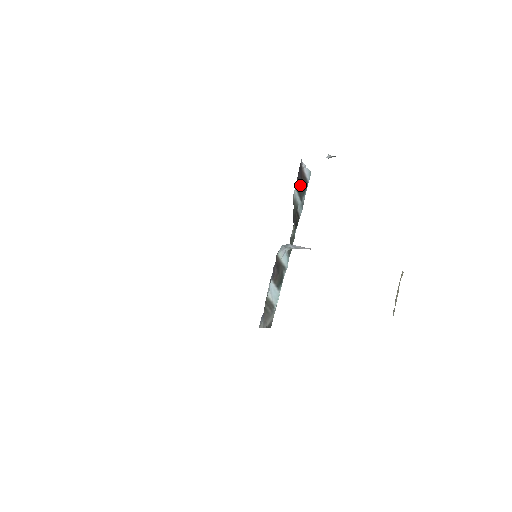
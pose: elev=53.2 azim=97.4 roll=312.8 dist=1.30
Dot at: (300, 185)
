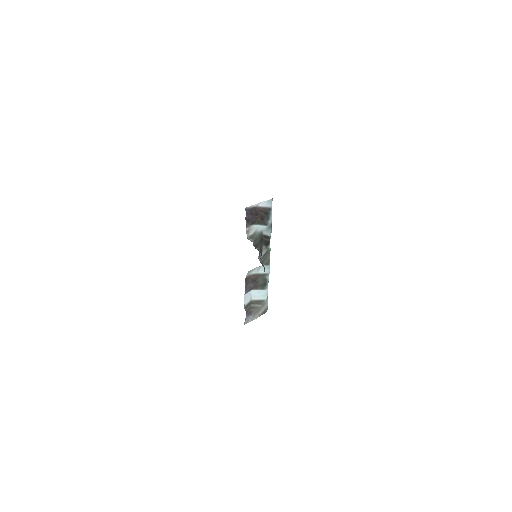
Dot at: (258, 218)
